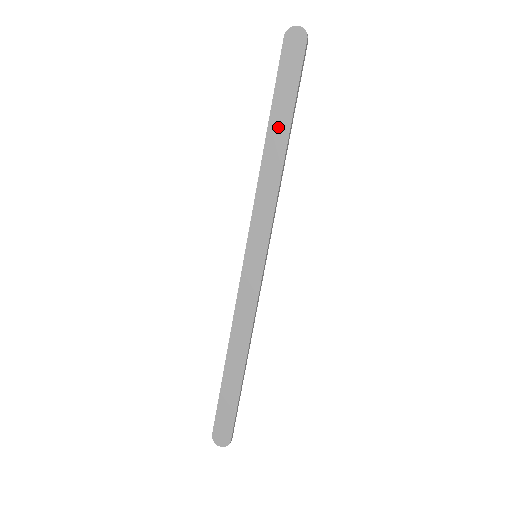
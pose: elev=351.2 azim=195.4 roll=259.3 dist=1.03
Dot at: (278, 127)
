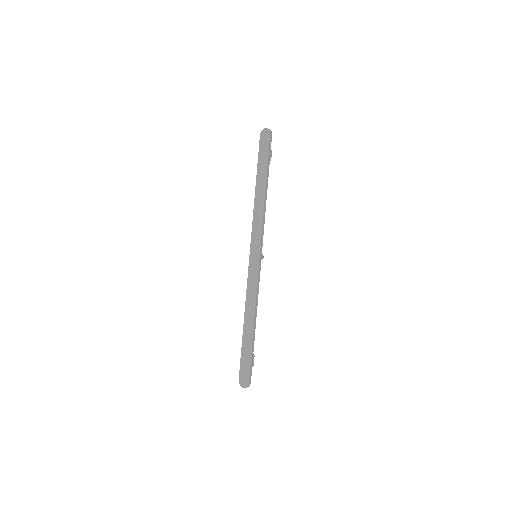
Dot at: (261, 181)
